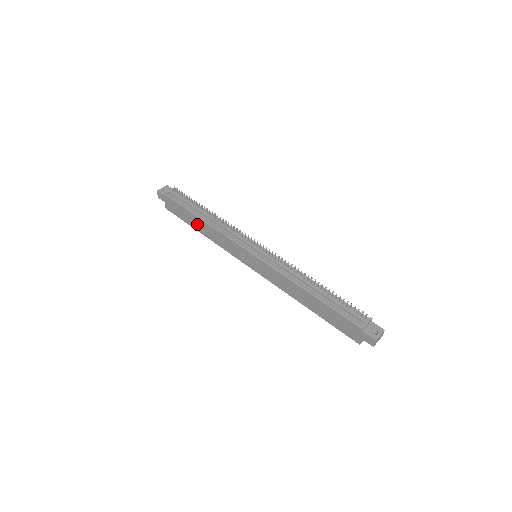
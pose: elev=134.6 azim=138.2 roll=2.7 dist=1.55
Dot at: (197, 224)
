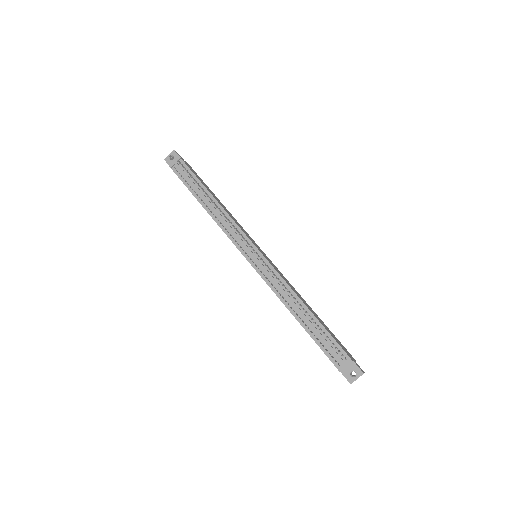
Dot at: occluded
